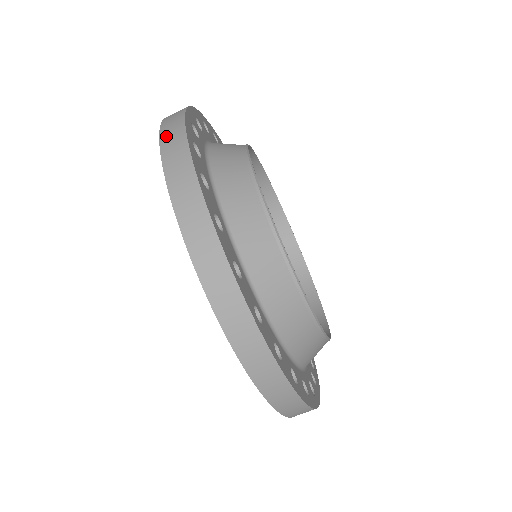
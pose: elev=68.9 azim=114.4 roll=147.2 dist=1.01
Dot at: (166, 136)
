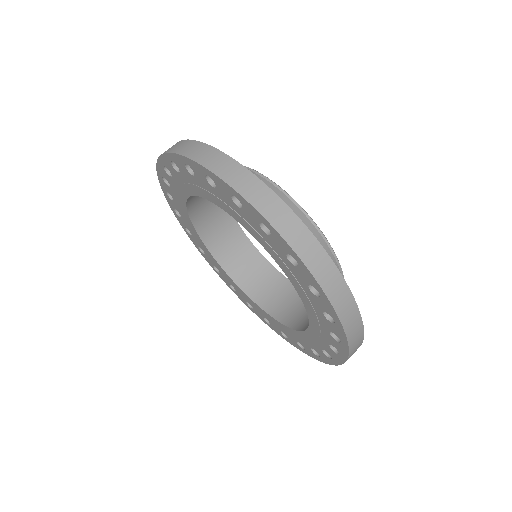
Dot at: occluded
